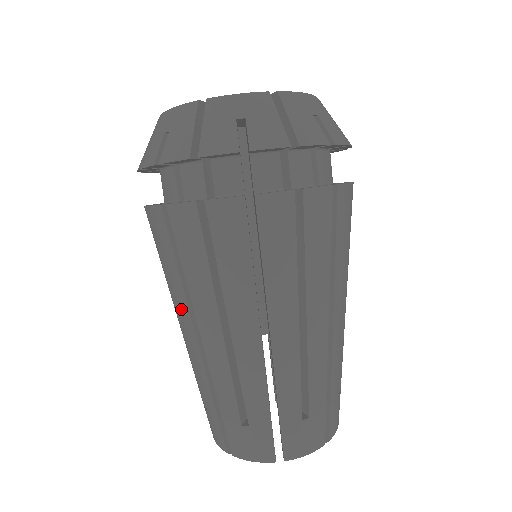
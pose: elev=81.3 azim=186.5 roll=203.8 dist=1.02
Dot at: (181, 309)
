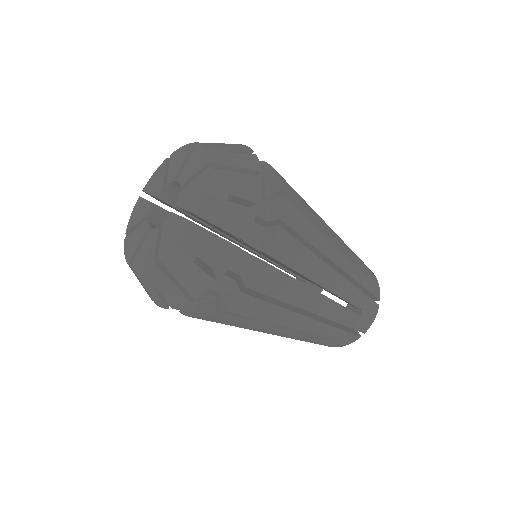
Dot at: occluded
